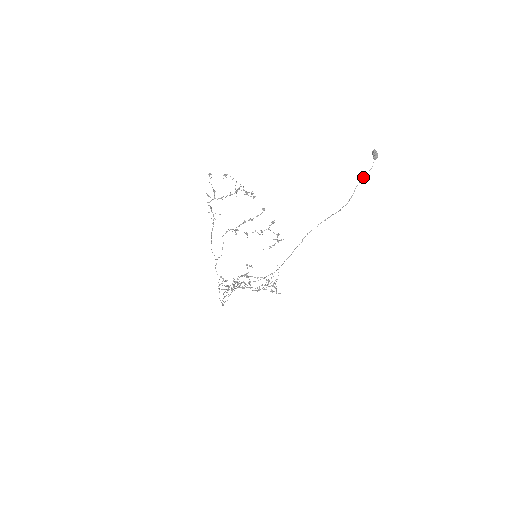
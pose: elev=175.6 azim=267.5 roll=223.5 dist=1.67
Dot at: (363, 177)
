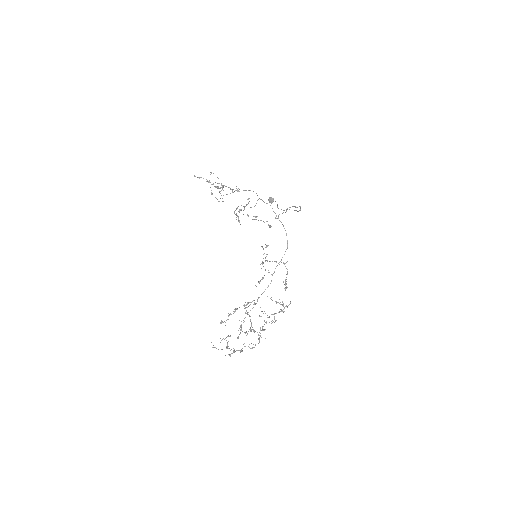
Dot at: (277, 206)
